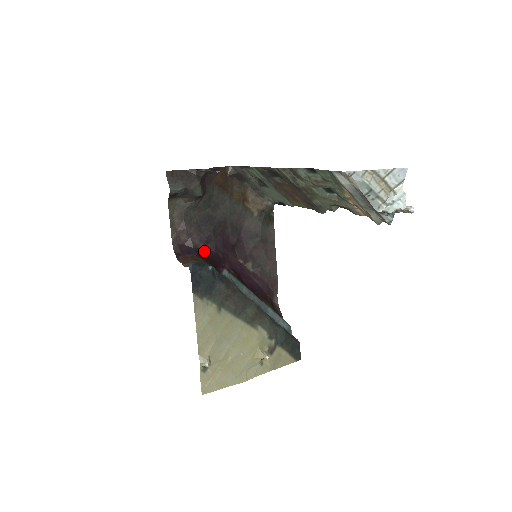
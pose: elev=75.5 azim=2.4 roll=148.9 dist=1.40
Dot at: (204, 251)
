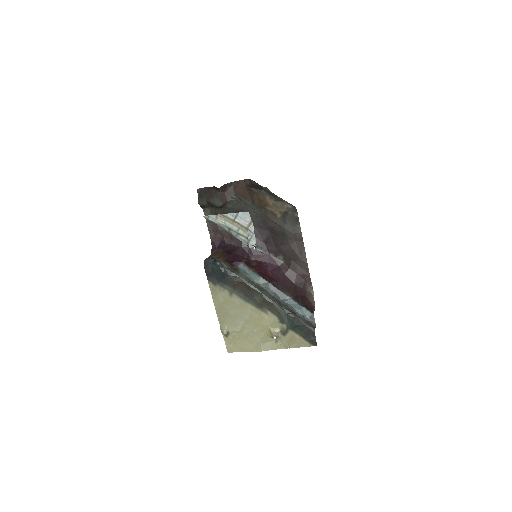
Dot at: (233, 247)
